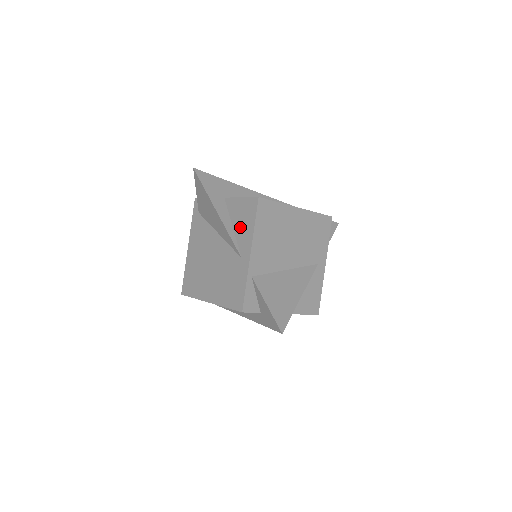
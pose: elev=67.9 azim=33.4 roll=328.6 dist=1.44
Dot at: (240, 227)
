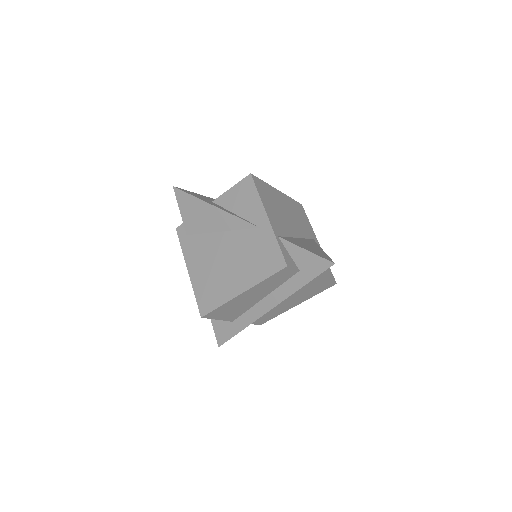
Dot at: (243, 207)
